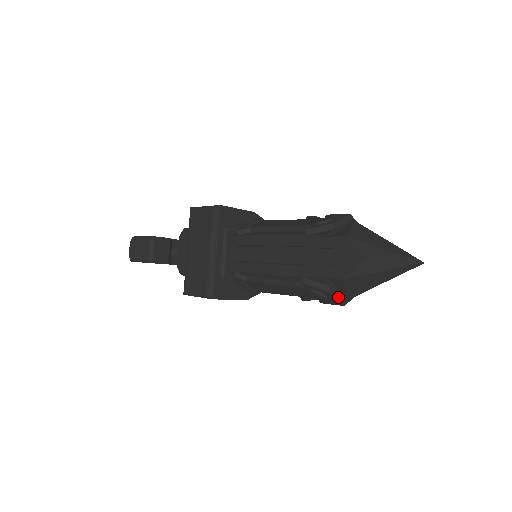
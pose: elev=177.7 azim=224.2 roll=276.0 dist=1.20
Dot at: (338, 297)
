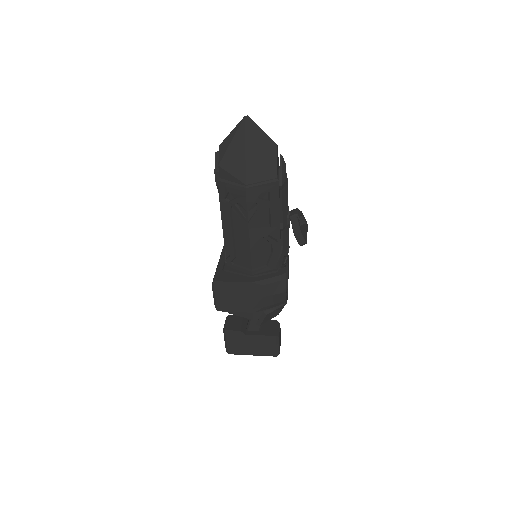
Dot at: (237, 188)
